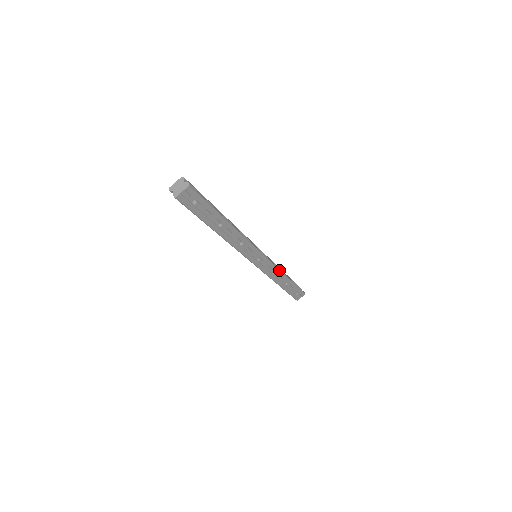
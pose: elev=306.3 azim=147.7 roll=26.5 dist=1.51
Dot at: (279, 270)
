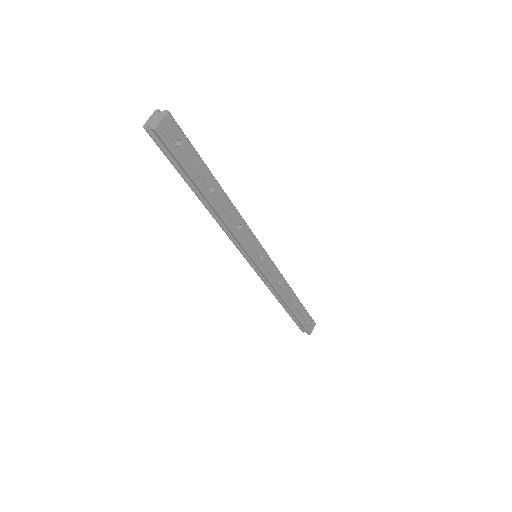
Dot at: (284, 279)
